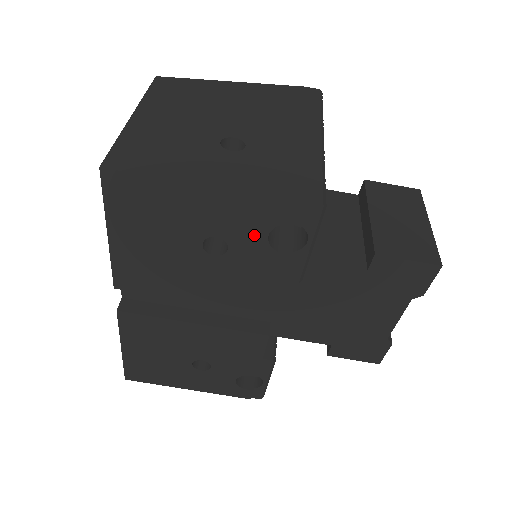
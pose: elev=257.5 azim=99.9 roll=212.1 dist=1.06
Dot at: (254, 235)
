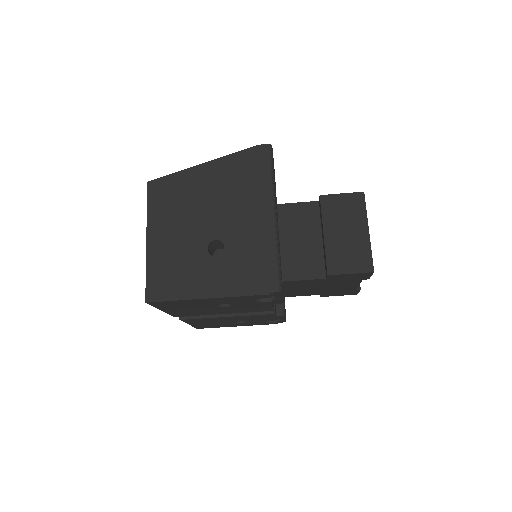
Dot at: (245, 302)
